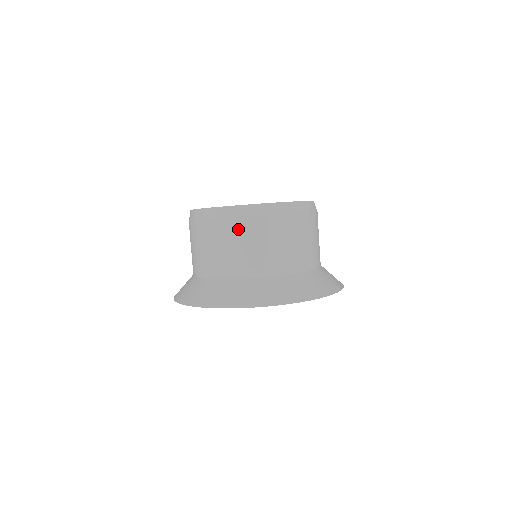
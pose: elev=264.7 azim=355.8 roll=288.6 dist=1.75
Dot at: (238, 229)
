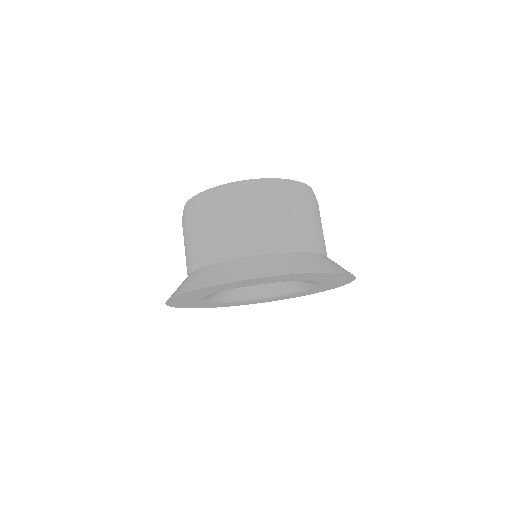
Dot at: (199, 216)
